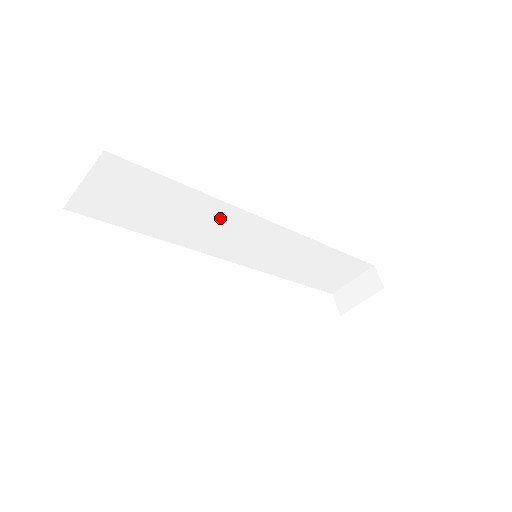
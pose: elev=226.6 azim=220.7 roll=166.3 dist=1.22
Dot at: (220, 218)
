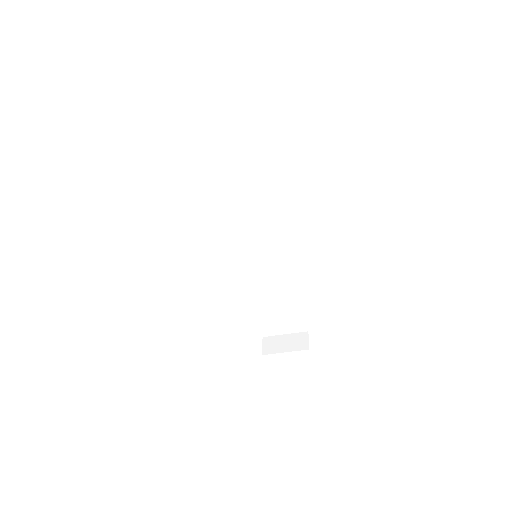
Dot at: (258, 210)
